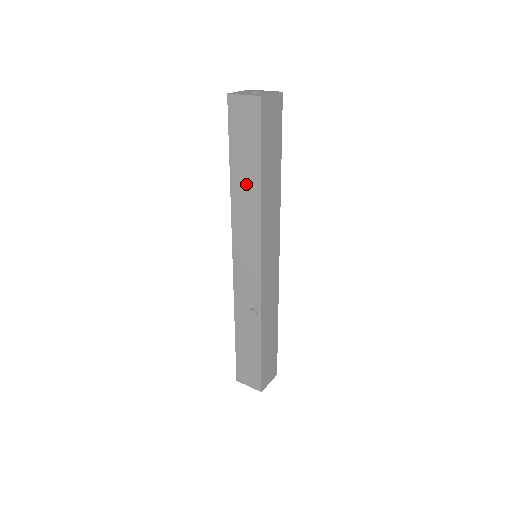
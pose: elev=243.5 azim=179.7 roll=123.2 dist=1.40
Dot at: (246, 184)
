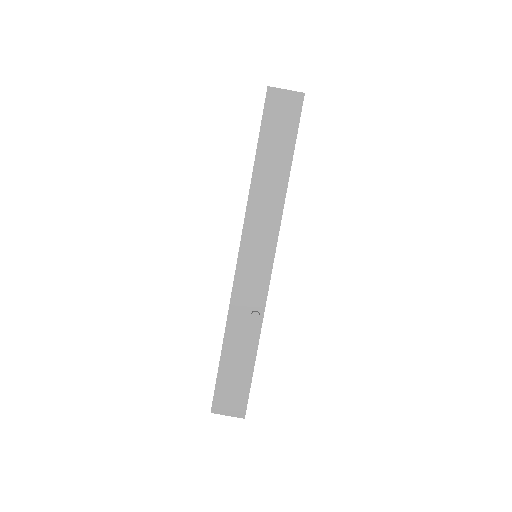
Dot at: (272, 174)
